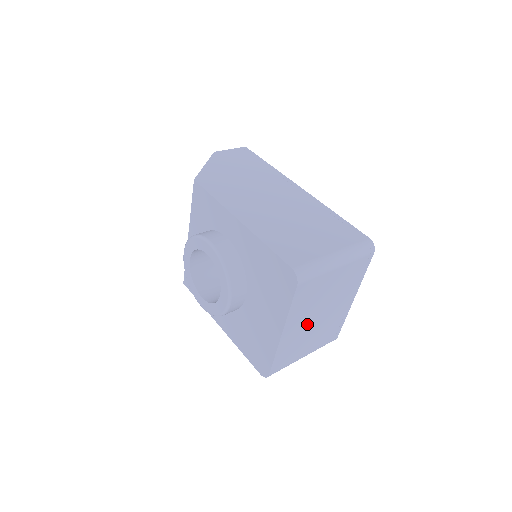
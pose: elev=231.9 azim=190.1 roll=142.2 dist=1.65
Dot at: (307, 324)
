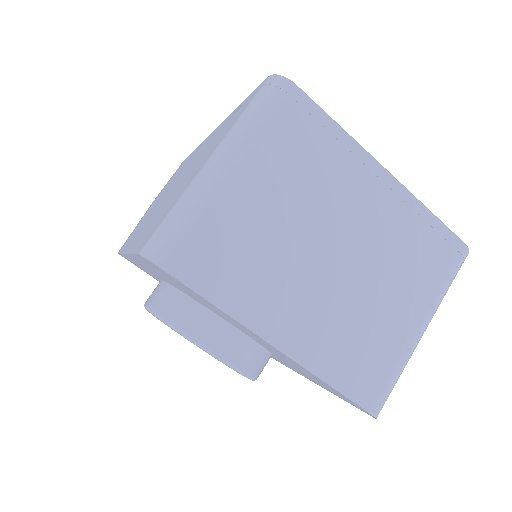
Dot at: (322, 289)
